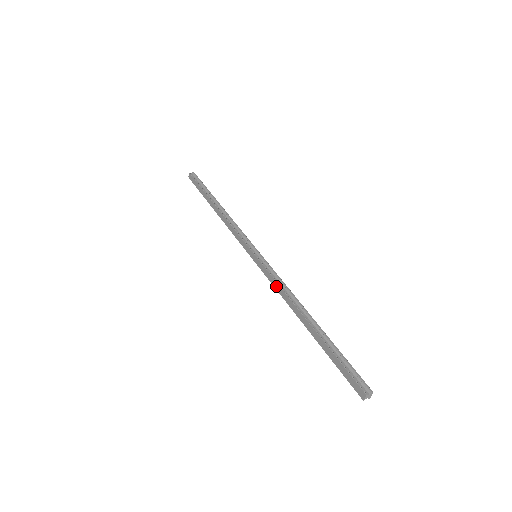
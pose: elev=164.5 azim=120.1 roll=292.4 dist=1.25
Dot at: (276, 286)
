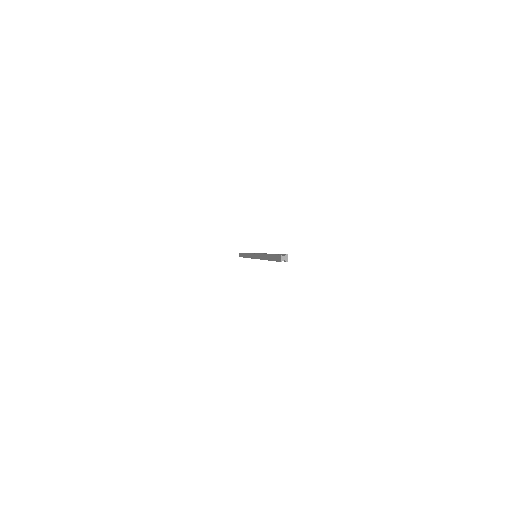
Dot at: (259, 257)
